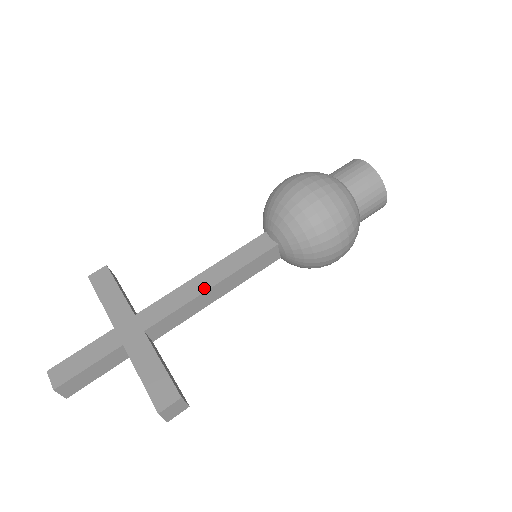
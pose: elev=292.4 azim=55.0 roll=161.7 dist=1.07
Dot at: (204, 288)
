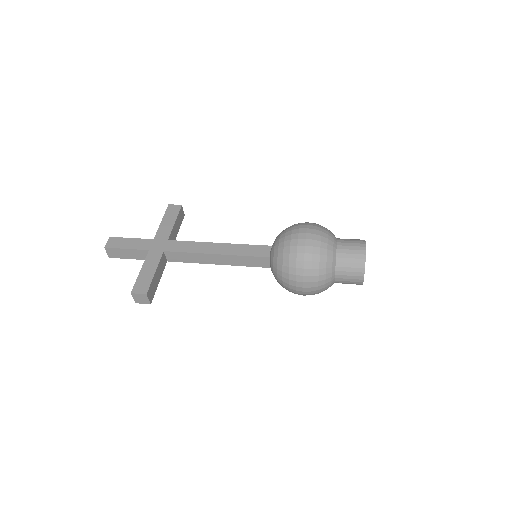
Dot at: (210, 252)
